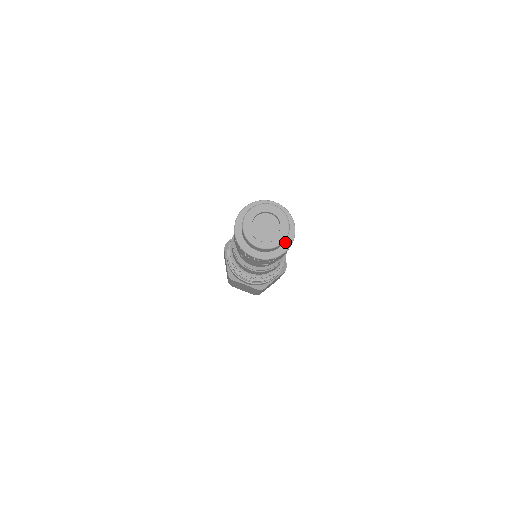
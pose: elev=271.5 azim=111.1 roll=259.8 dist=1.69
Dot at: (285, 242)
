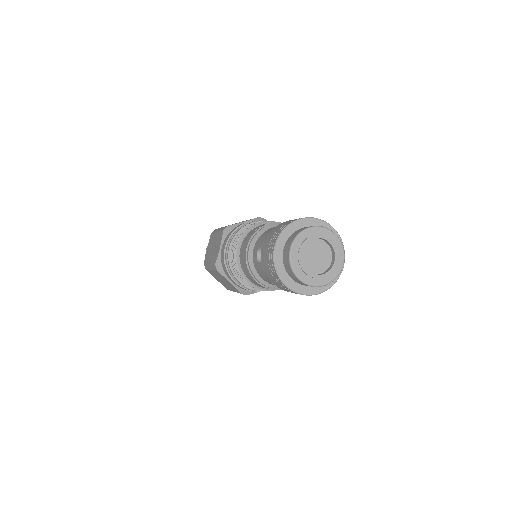
Dot at: occluded
